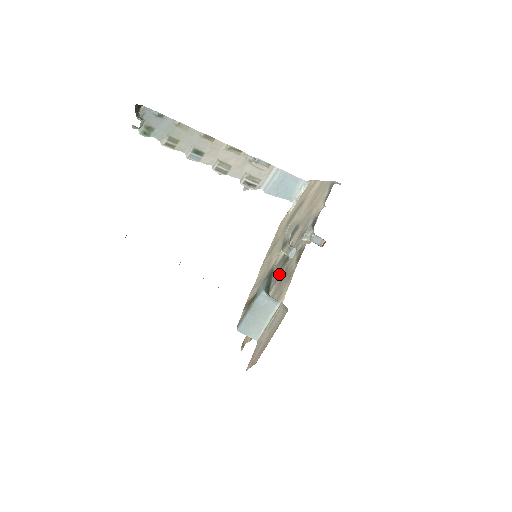
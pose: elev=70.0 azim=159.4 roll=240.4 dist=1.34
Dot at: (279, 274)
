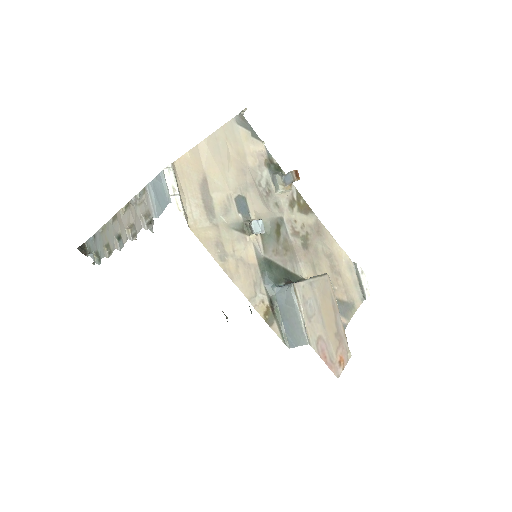
Dot at: (288, 249)
